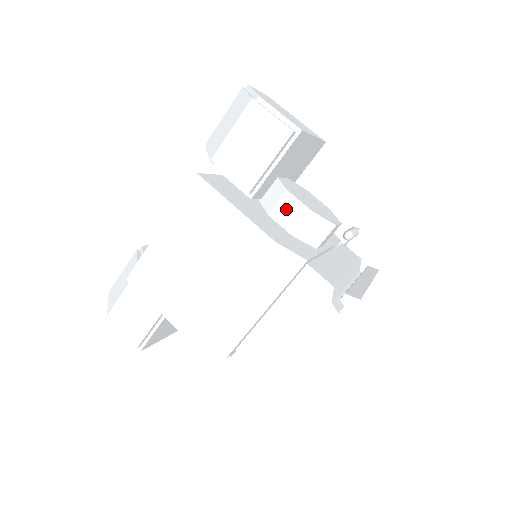
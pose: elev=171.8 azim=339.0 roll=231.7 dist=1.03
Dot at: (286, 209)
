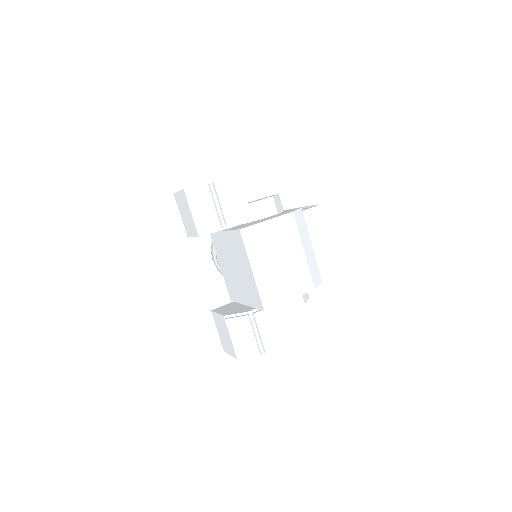
Dot at: (265, 208)
